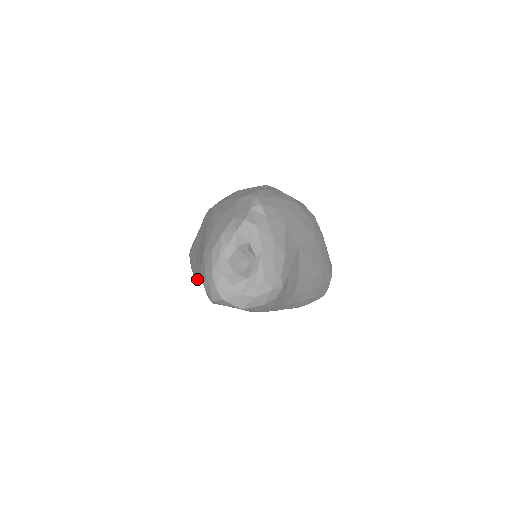
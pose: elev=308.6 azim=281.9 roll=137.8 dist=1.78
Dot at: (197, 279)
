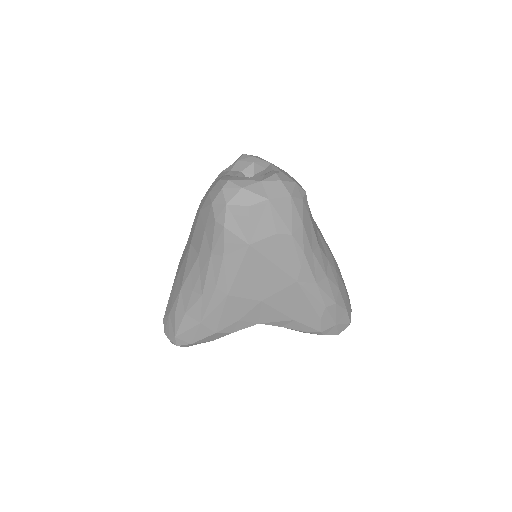
Dot at: (181, 324)
